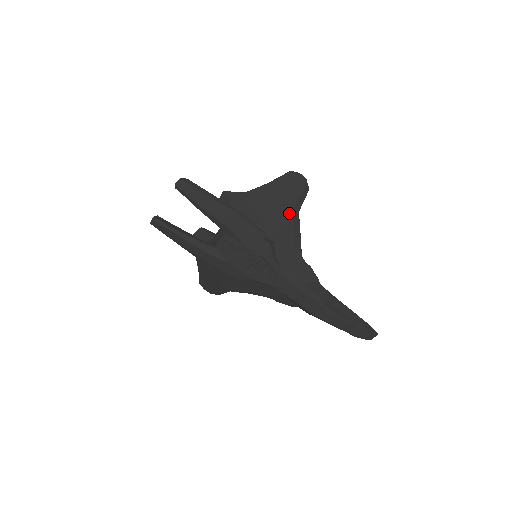
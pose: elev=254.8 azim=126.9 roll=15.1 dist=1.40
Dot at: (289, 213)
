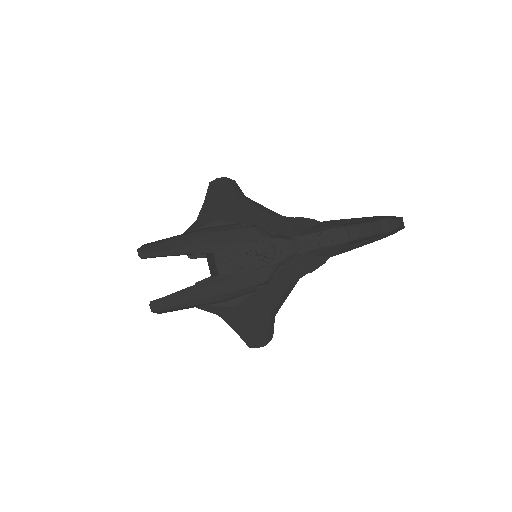
Dot at: (240, 201)
